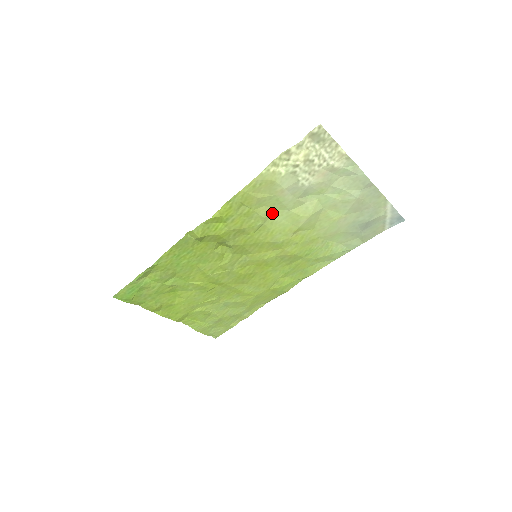
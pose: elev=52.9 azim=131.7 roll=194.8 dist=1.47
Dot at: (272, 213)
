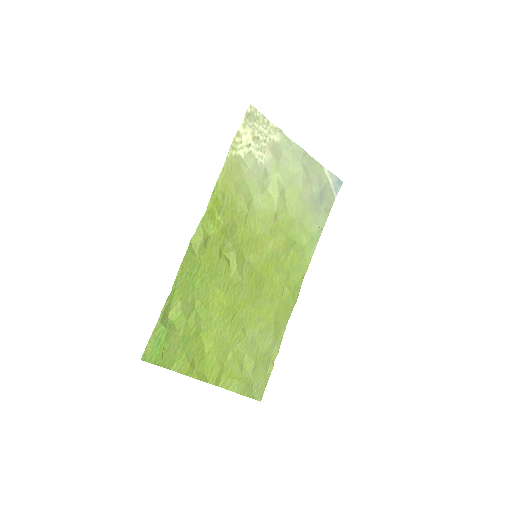
Dot at: (250, 200)
